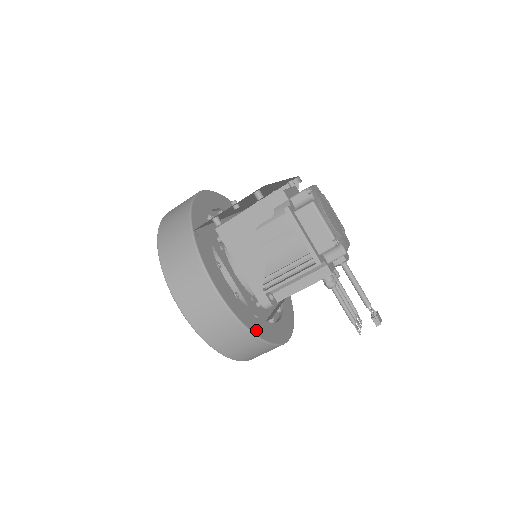
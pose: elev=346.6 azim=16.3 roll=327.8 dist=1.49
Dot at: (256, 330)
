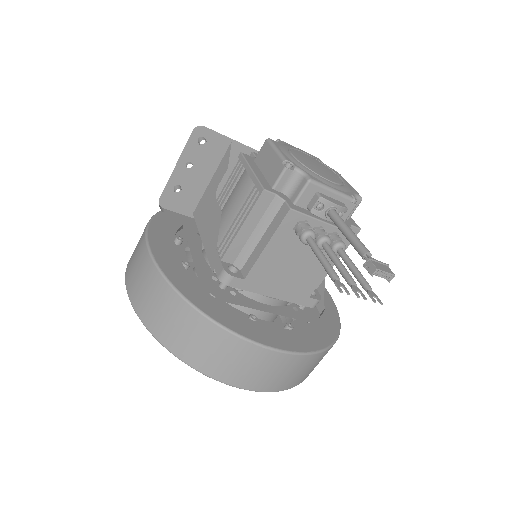
Dot at: (190, 295)
